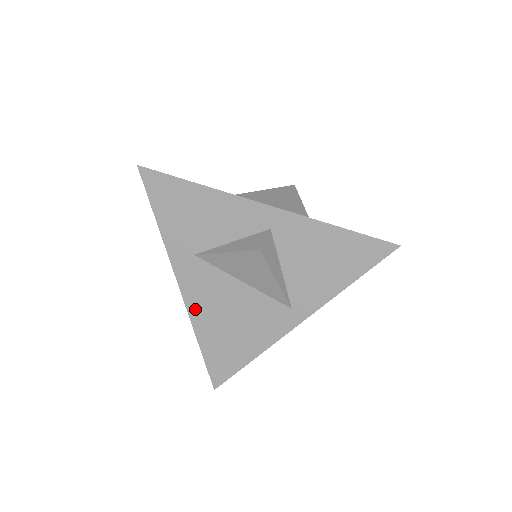
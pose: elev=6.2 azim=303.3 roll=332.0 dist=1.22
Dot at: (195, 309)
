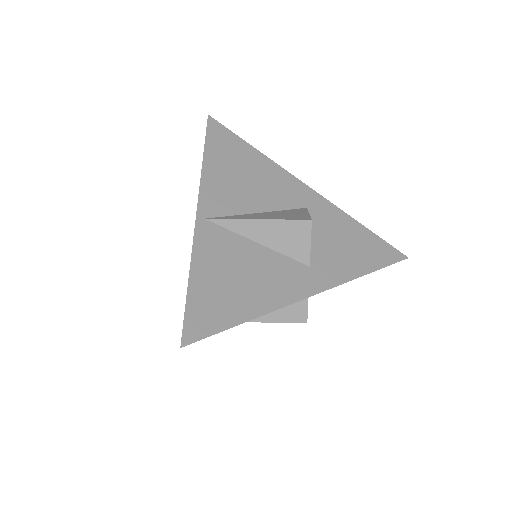
Dot at: occluded
